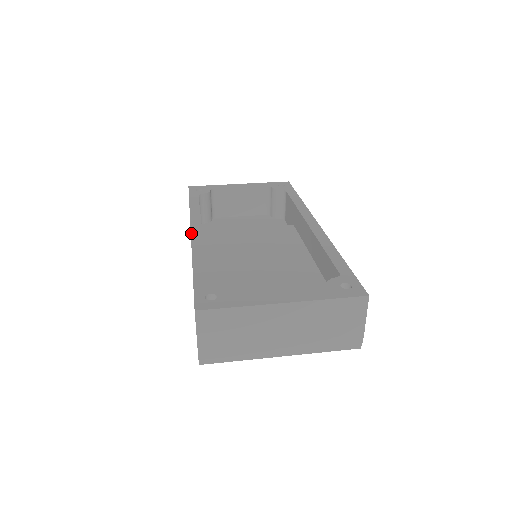
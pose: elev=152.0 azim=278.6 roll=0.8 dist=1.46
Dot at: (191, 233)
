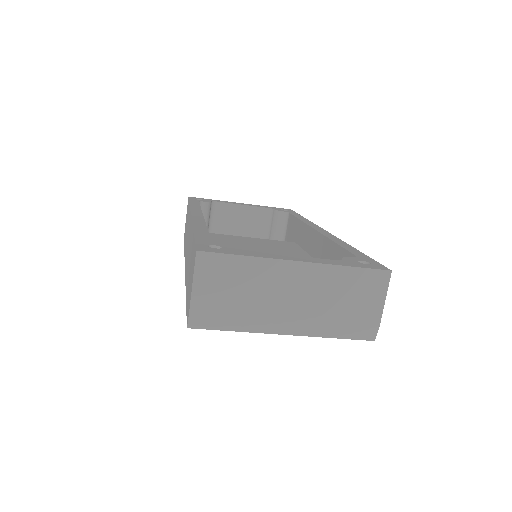
Dot at: (192, 215)
